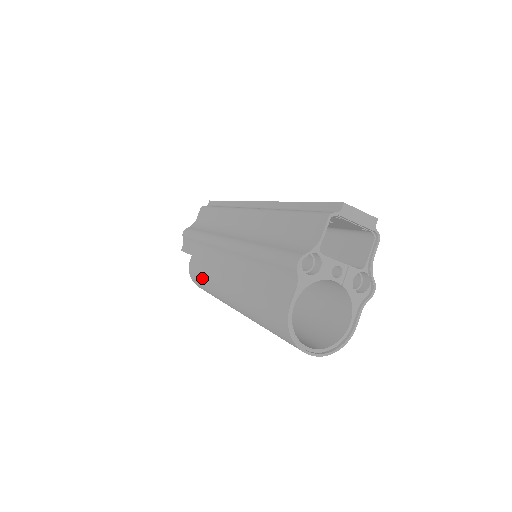
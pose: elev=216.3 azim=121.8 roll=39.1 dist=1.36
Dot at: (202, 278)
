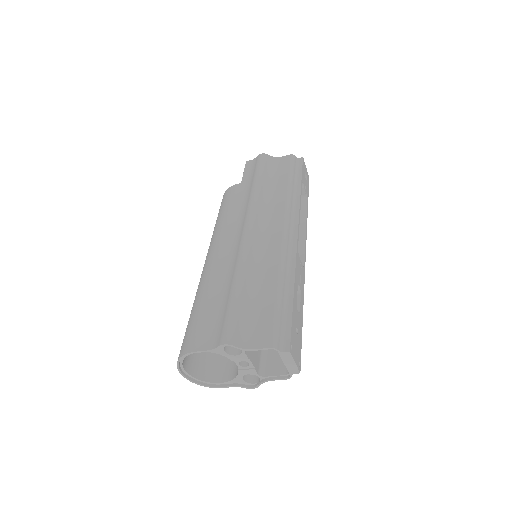
Dot at: (221, 214)
